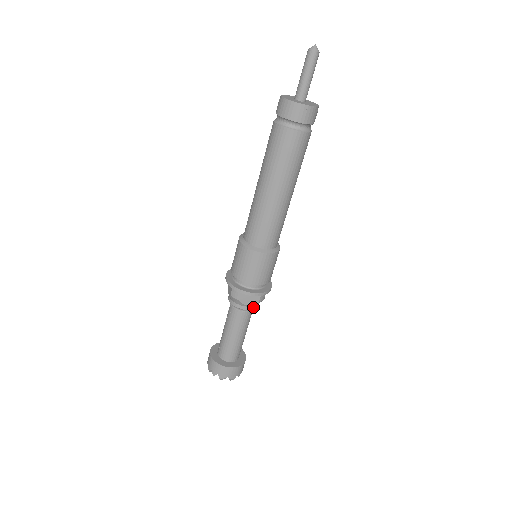
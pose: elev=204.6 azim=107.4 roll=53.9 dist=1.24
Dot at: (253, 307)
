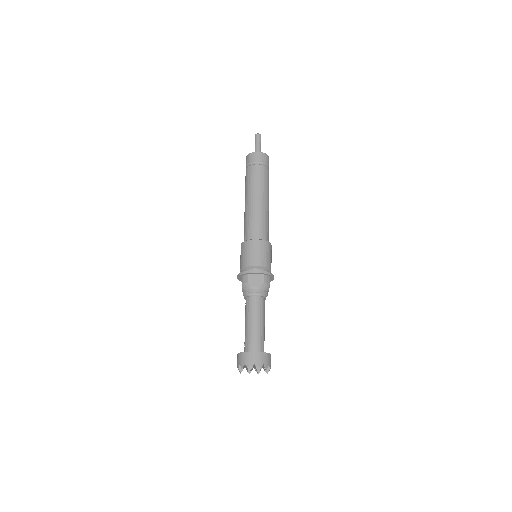
Dot at: (261, 290)
